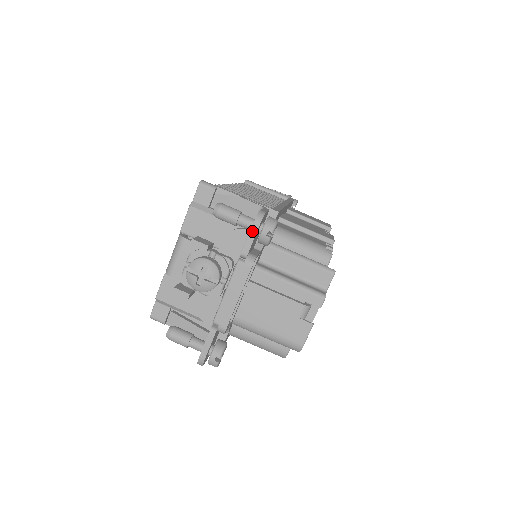
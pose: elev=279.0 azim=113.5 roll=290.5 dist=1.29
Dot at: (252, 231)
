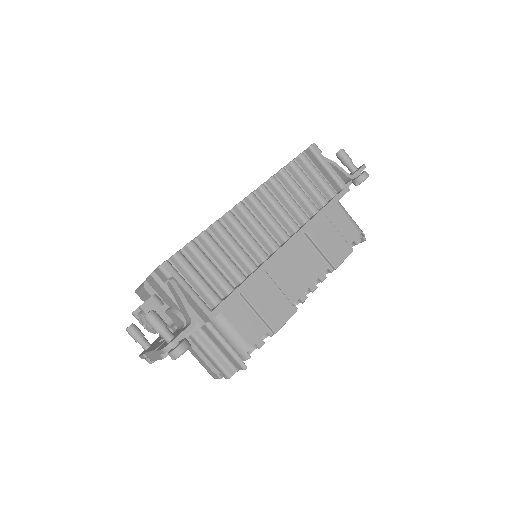
Dot at: (160, 351)
